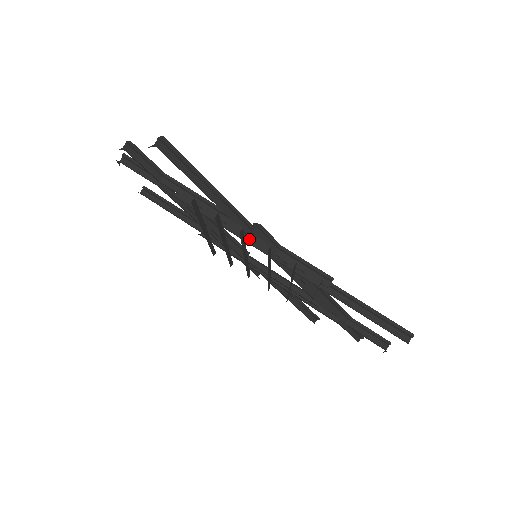
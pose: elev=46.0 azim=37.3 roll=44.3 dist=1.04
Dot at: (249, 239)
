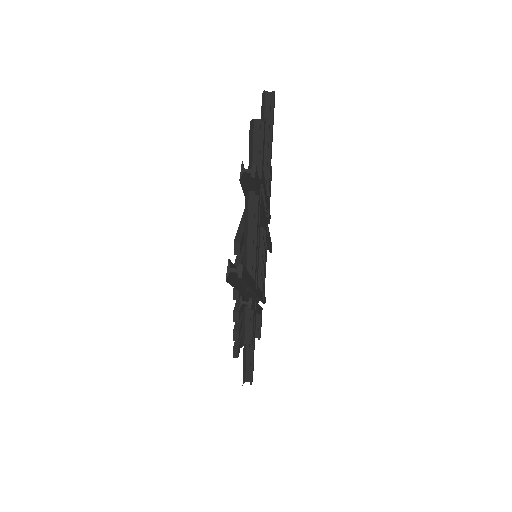
Dot at: occluded
